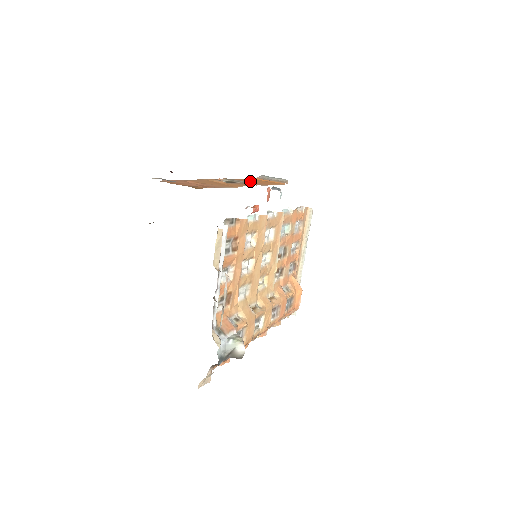
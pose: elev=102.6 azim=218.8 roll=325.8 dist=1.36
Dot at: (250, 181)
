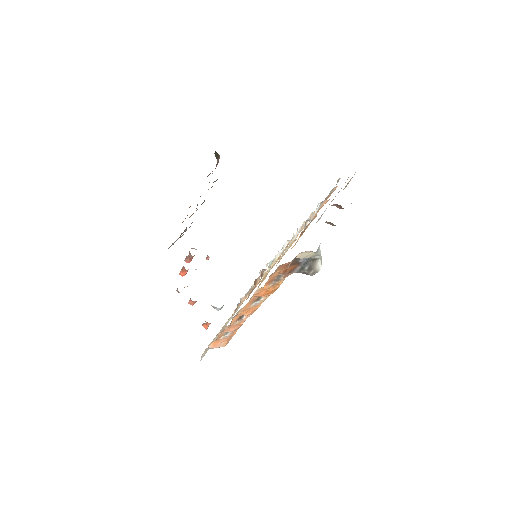
Dot at: occluded
